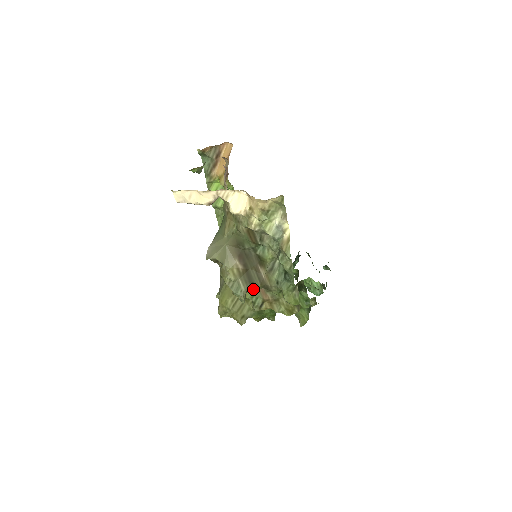
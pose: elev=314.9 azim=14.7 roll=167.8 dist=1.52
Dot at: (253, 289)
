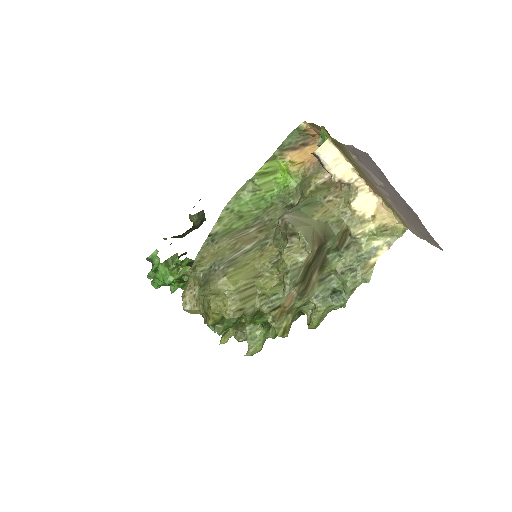
Dot at: (298, 287)
